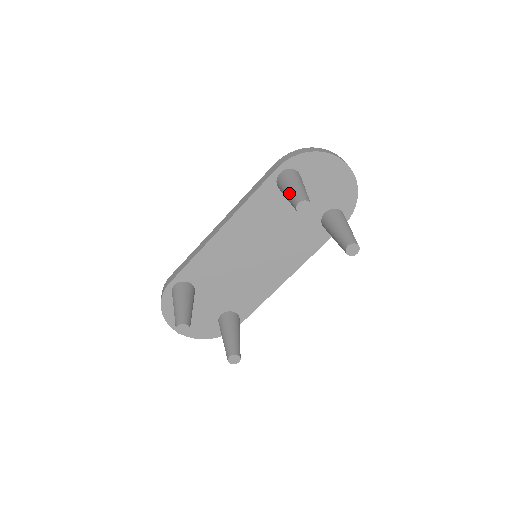
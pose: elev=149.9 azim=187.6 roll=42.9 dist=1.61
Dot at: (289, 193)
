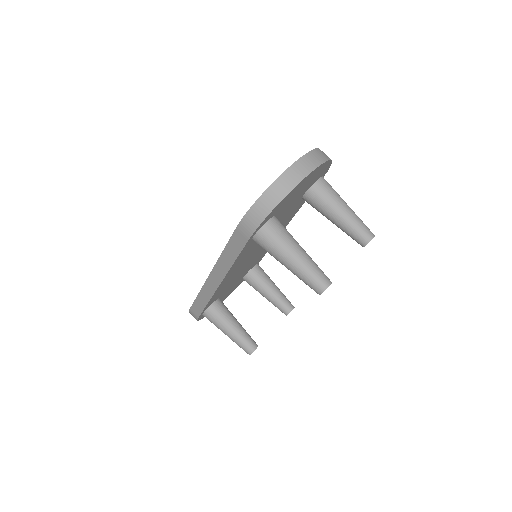
Dot at: (294, 274)
